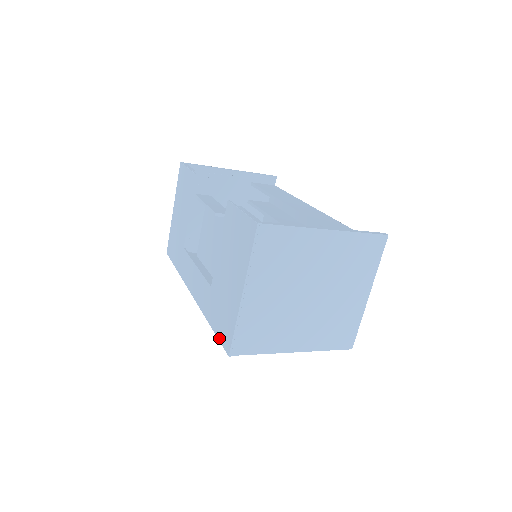
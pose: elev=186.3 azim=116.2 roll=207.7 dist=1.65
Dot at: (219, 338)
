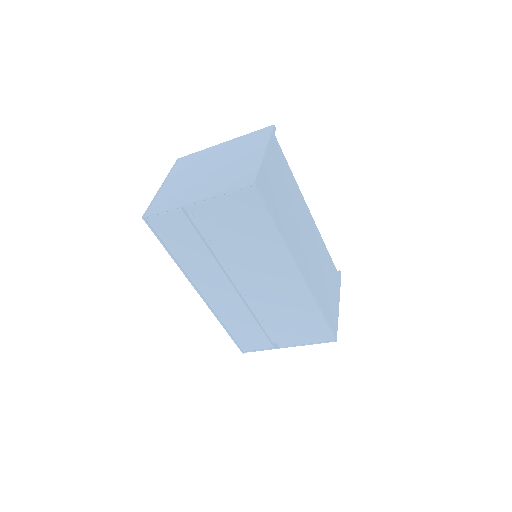
Dot at: (156, 234)
